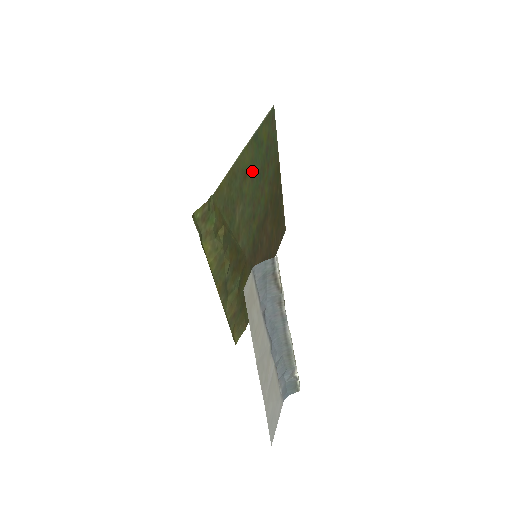
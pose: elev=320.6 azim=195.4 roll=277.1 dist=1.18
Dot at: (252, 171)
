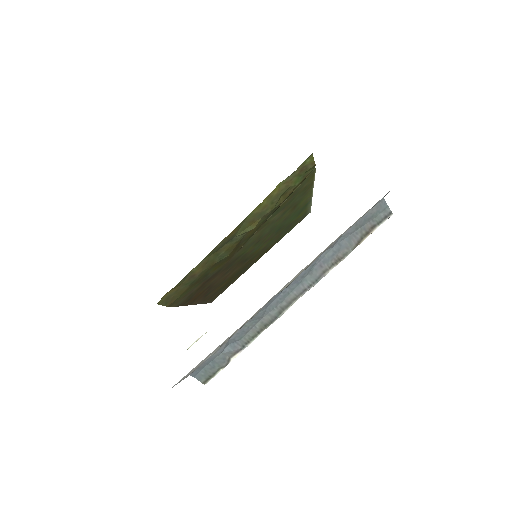
Dot at: (290, 215)
